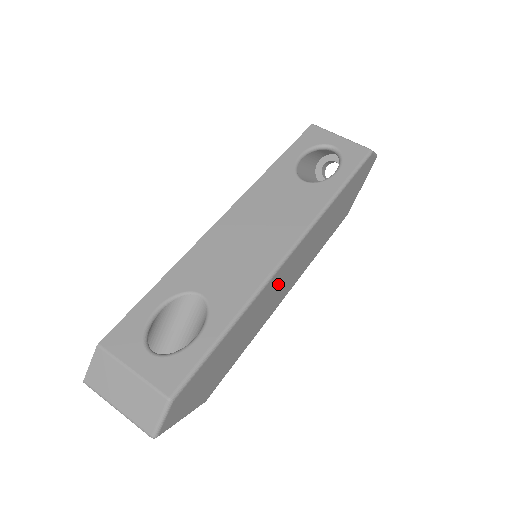
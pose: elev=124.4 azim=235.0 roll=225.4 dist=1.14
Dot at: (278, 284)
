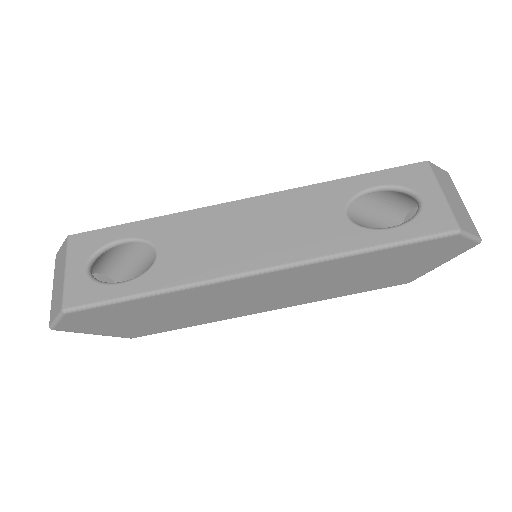
Dot at: (240, 293)
